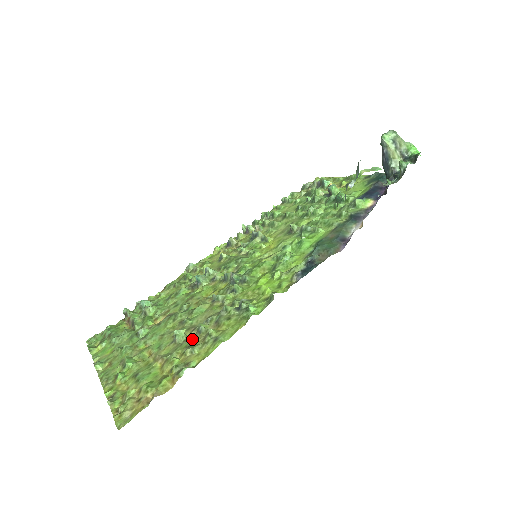
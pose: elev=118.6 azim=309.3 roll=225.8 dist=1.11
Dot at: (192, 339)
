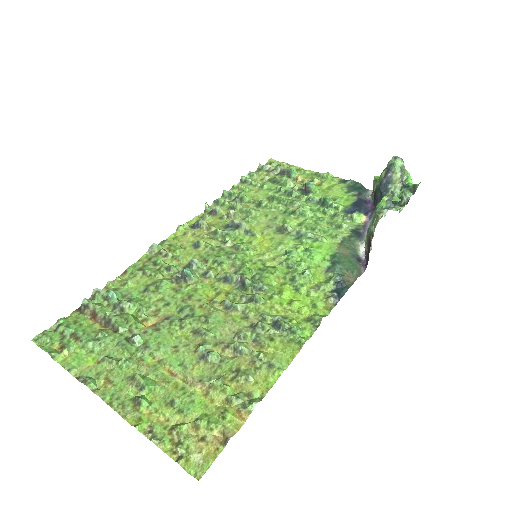
Dot at: (234, 361)
